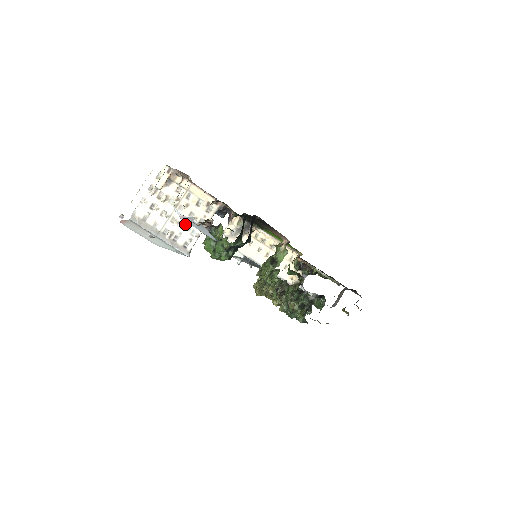
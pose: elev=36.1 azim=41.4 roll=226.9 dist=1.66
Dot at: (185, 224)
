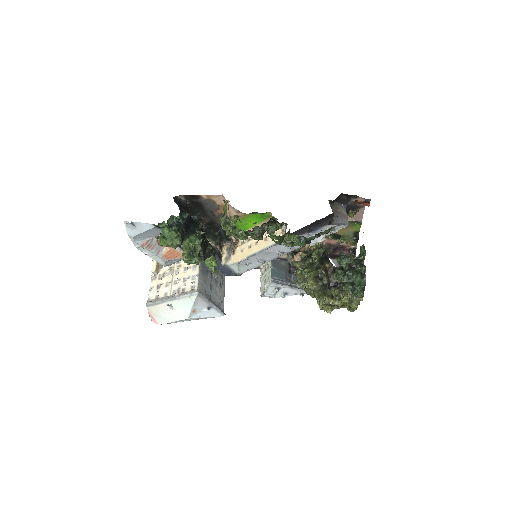
Dot at: (145, 247)
